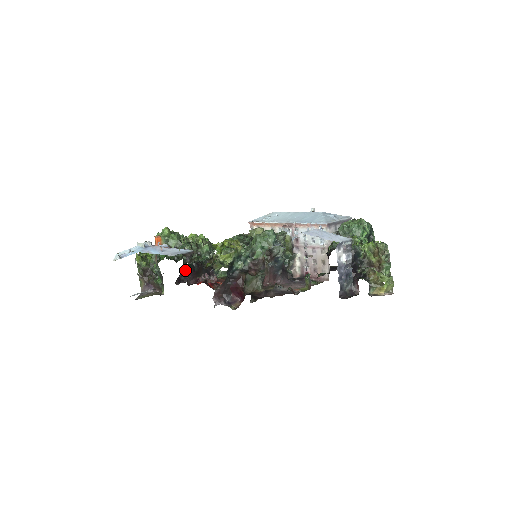
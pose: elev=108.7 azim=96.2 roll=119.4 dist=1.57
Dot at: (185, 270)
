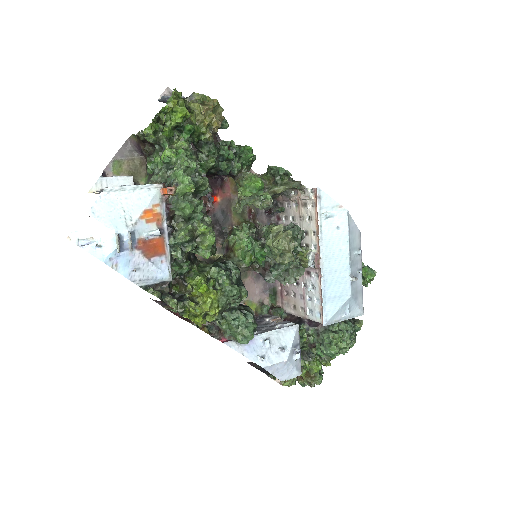
Dot at: occluded
